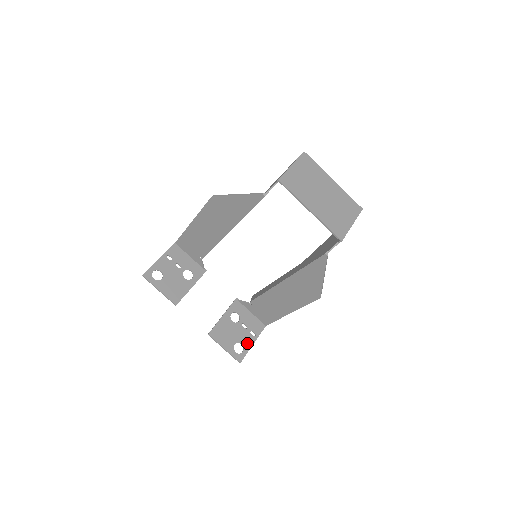
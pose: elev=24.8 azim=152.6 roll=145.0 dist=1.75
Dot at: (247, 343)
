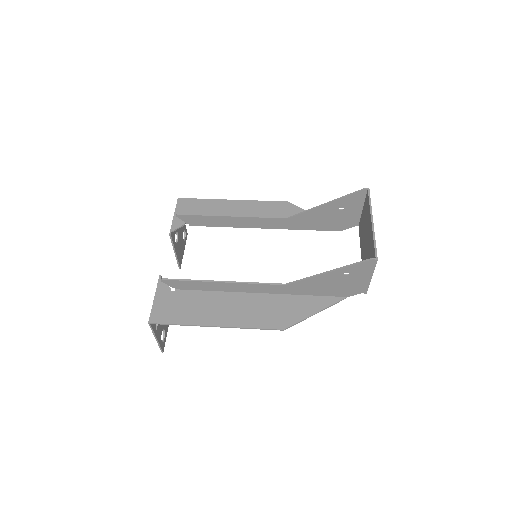
Dot at: occluded
